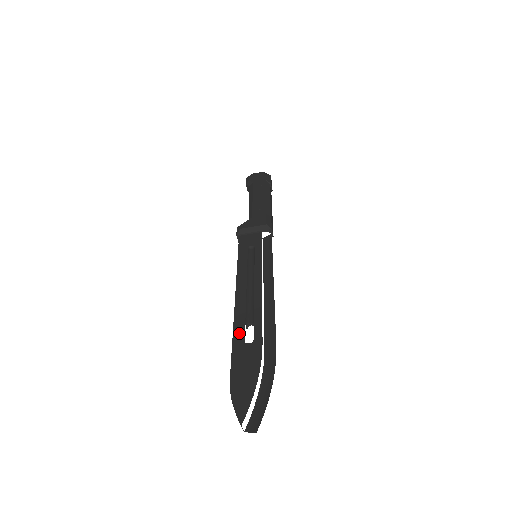
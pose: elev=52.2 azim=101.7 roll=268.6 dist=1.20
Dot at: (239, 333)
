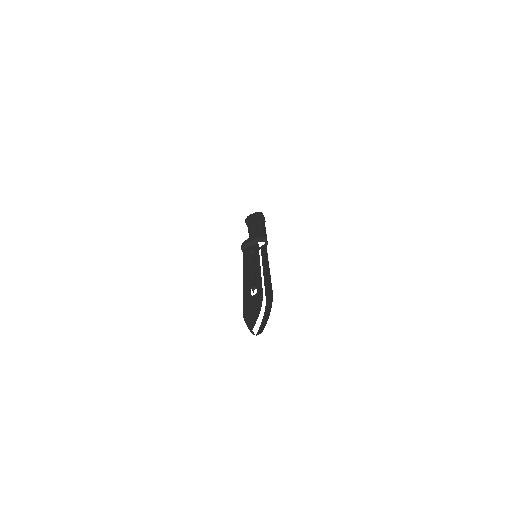
Dot at: (247, 293)
